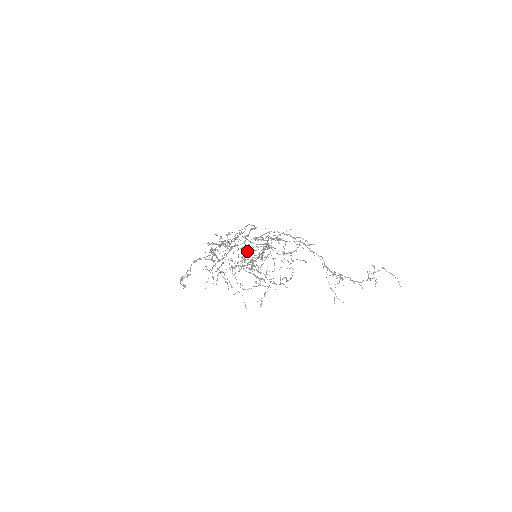
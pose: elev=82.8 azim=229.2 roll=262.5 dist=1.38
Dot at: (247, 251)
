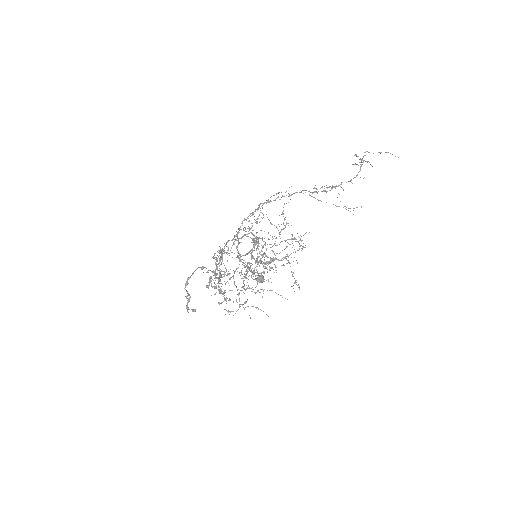
Dot at: (259, 279)
